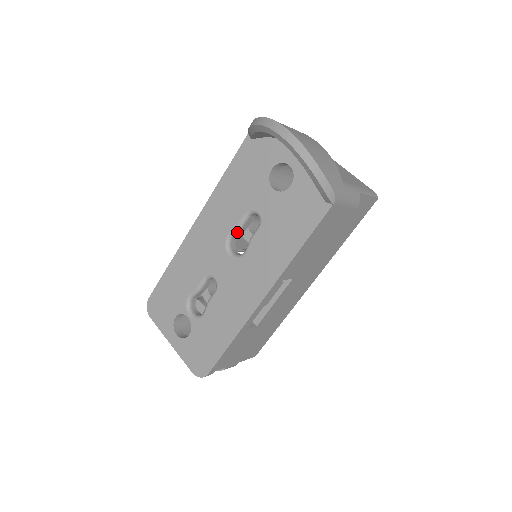
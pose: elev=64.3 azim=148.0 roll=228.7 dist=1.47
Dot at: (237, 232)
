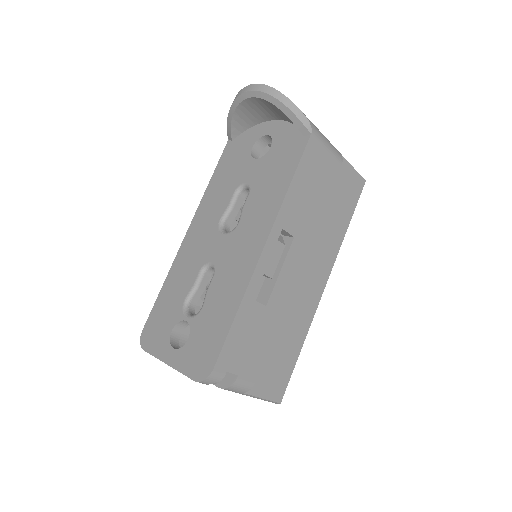
Dot at: (229, 213)
